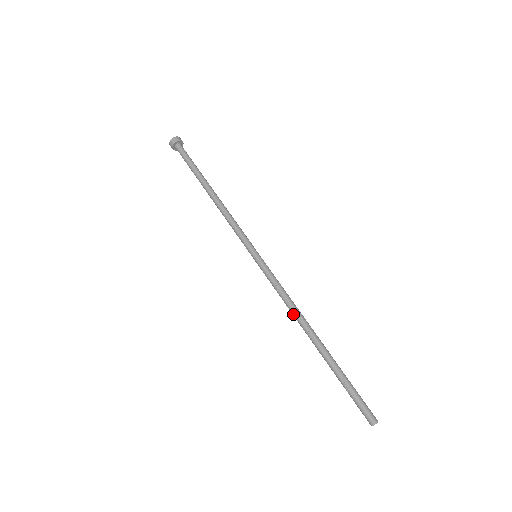
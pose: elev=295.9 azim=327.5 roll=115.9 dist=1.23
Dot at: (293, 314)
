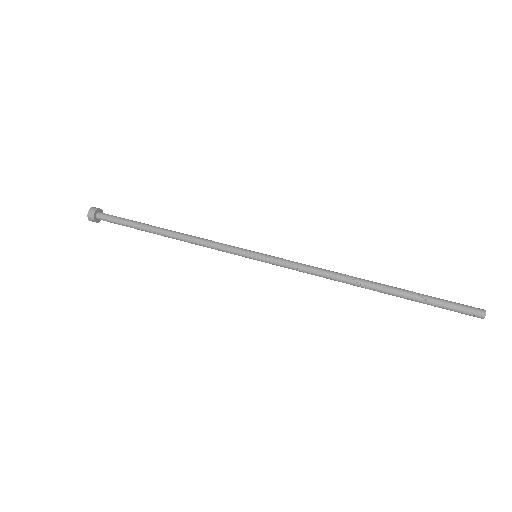
Dot at: occluded
